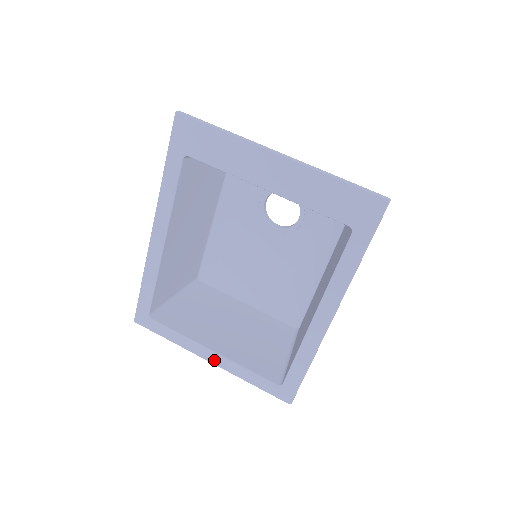
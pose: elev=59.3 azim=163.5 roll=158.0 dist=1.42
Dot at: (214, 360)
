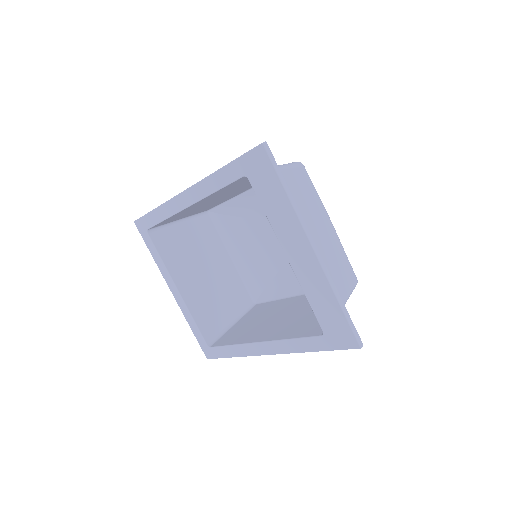
Dot at: (175, 295)
